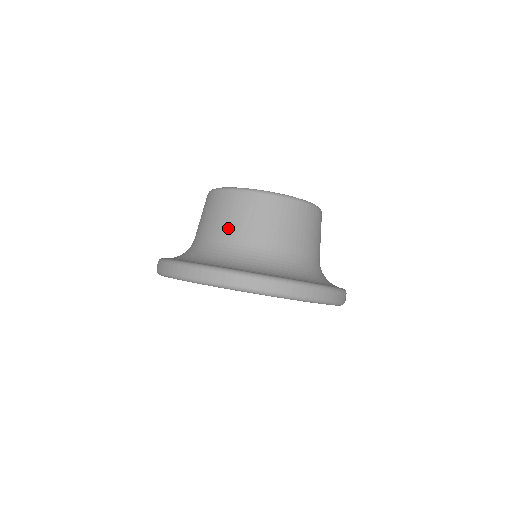
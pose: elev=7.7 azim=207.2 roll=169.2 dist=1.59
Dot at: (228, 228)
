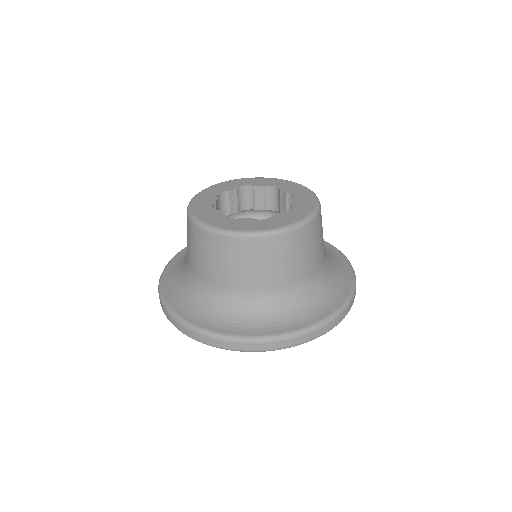
Dot at: (216, 273)
